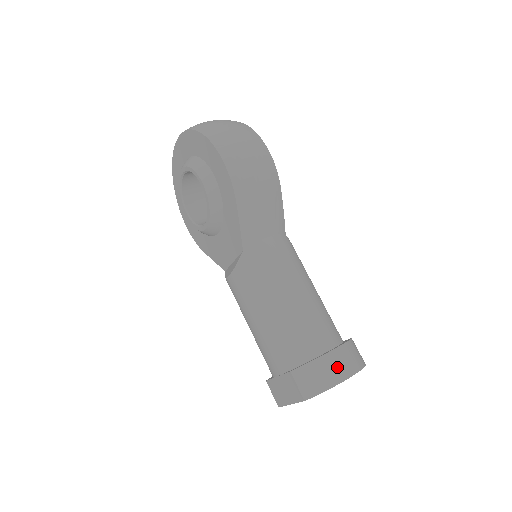
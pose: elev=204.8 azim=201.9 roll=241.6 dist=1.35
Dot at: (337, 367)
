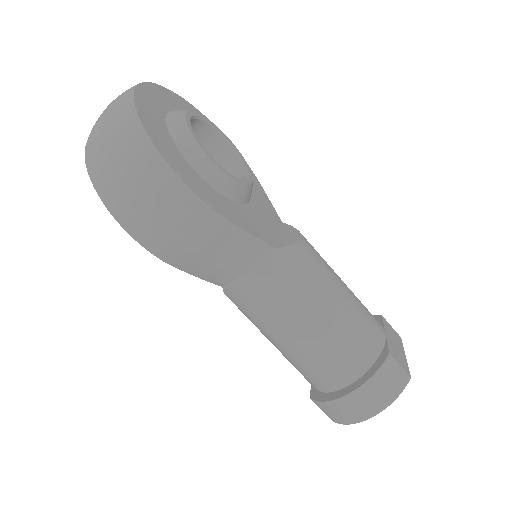
Dot at: (355, 409)
